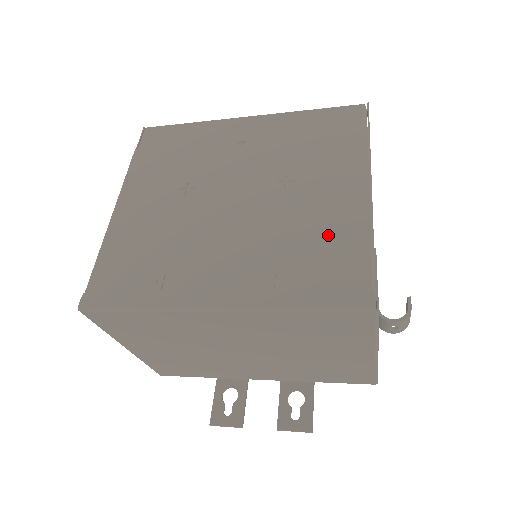
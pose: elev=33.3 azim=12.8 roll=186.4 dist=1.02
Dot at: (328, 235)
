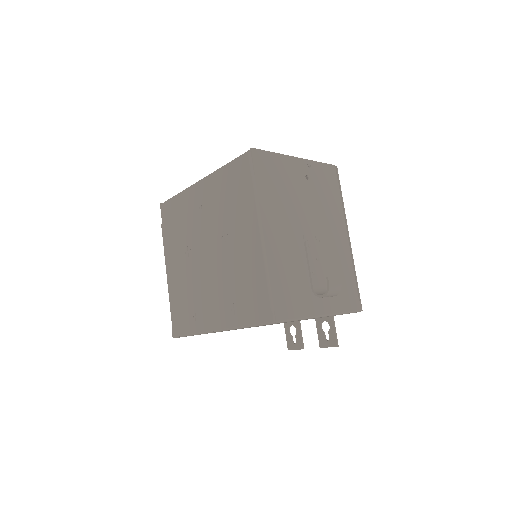
Dot at: (248, 274)
